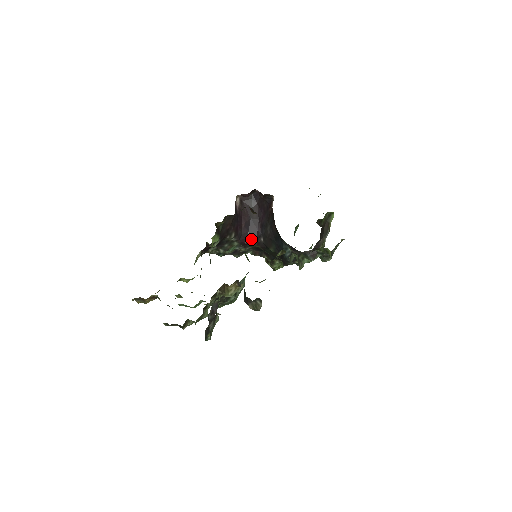
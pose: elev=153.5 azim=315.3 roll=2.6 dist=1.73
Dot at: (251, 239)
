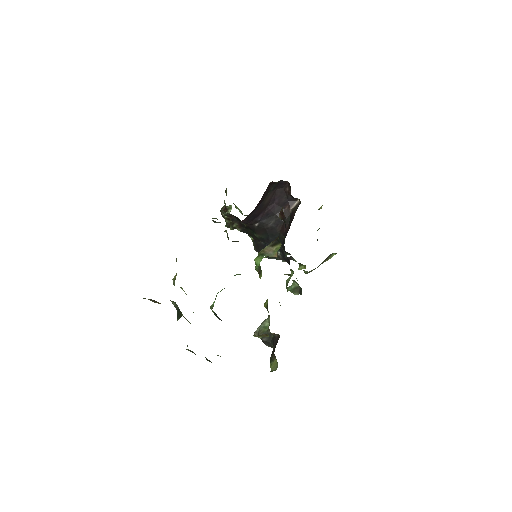
Dot at: (248, 220)
